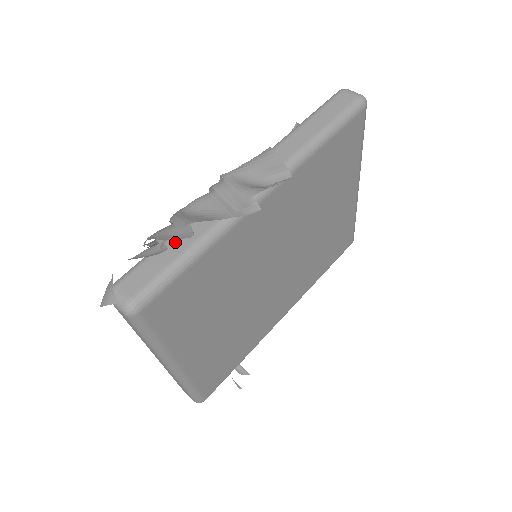
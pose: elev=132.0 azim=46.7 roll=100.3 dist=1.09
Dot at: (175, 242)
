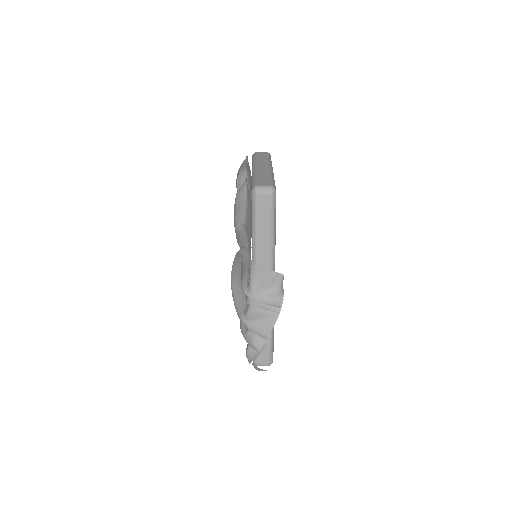
Dot at: occluded
